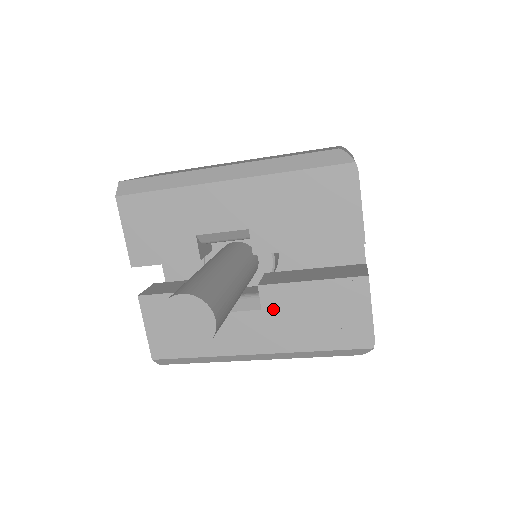
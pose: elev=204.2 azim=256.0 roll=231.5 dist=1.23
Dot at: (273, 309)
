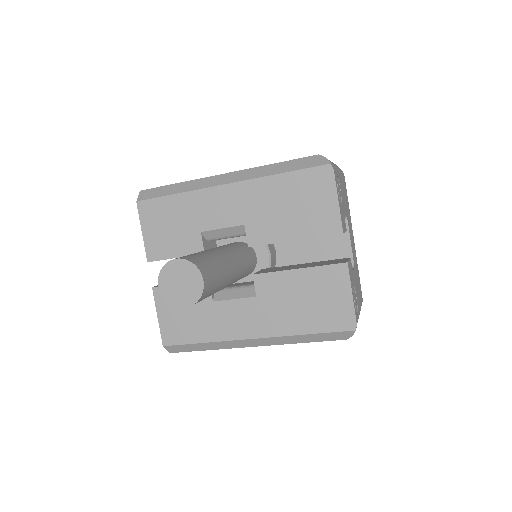
Dot at: (266, 296)
